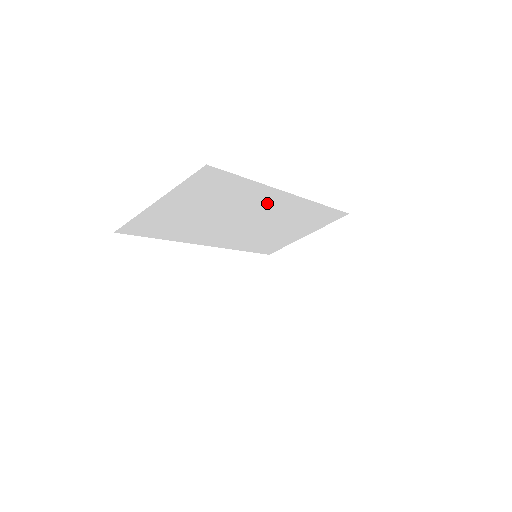
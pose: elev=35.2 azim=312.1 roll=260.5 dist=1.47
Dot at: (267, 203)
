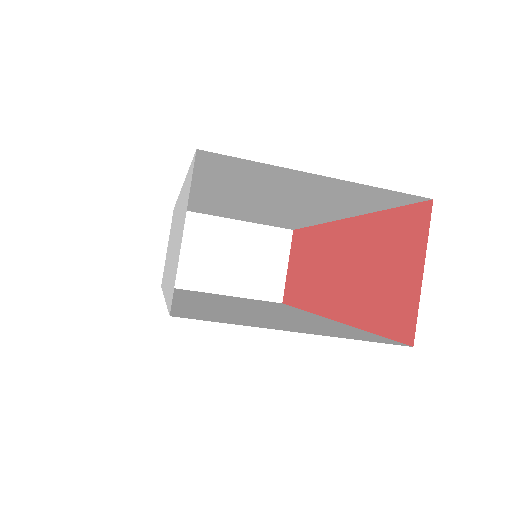
Dot at: (317, 212)
